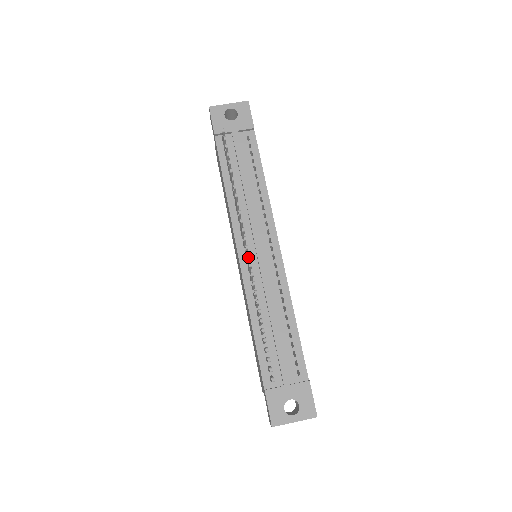
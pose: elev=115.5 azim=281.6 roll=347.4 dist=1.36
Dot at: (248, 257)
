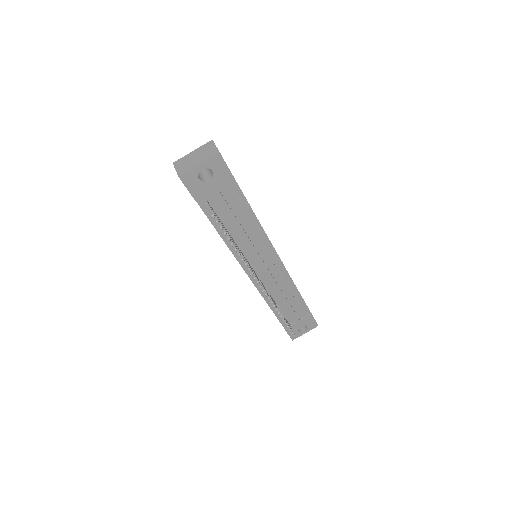
Dot at: (264, 292)
